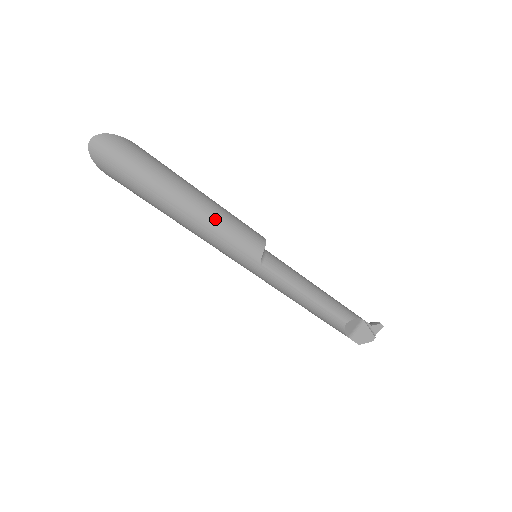
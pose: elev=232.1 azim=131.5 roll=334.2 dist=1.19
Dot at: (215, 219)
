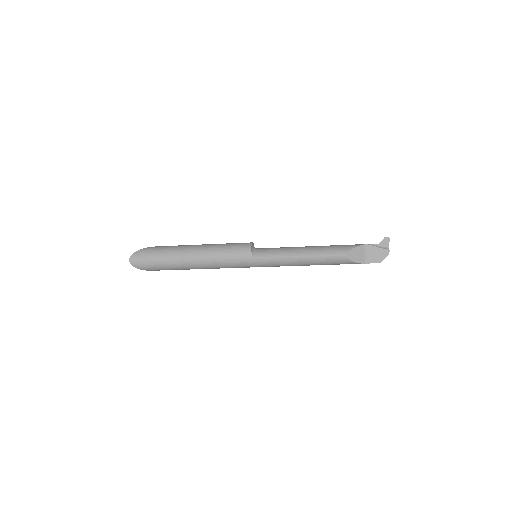
Dot at: (211, 253)
